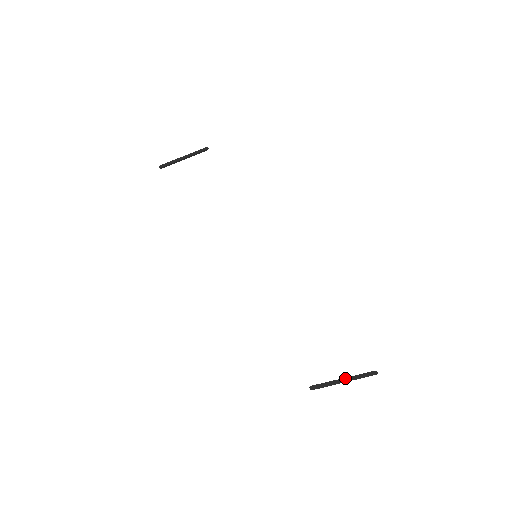
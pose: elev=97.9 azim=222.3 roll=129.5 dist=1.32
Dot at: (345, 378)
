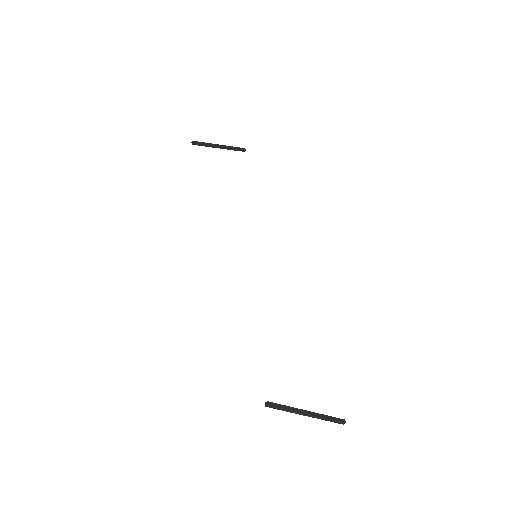
Dot at: (308, 411)
